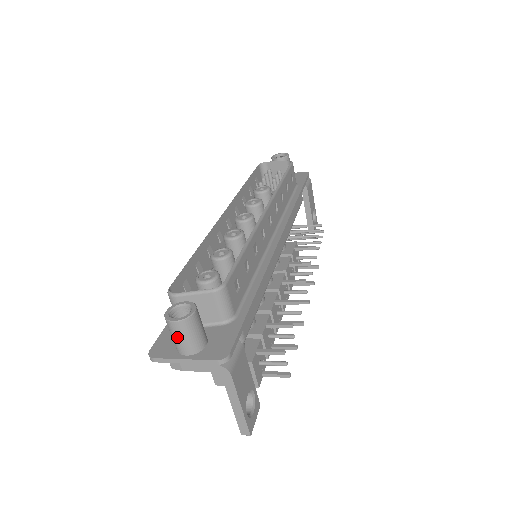
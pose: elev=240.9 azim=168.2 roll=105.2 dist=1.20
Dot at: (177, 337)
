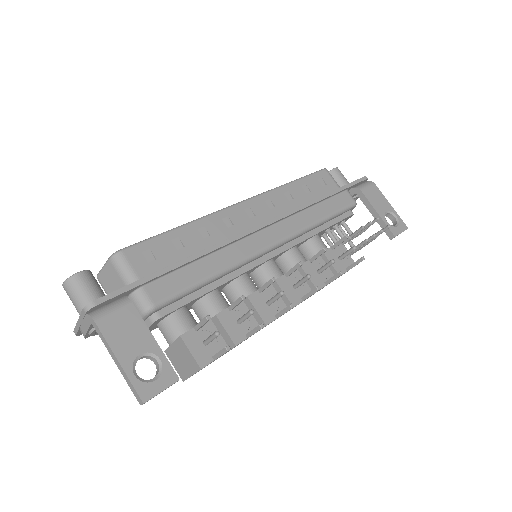
Dot at: (71, 300)
